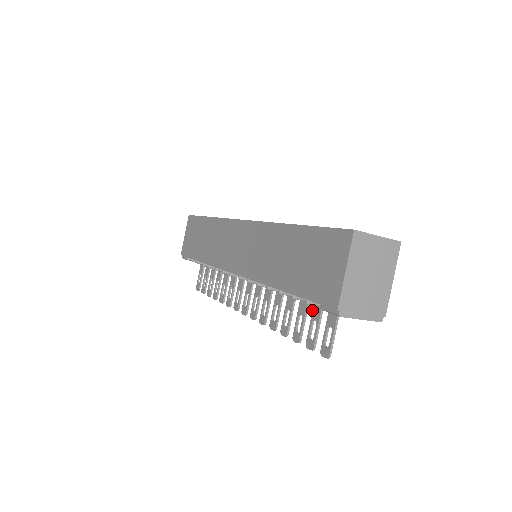
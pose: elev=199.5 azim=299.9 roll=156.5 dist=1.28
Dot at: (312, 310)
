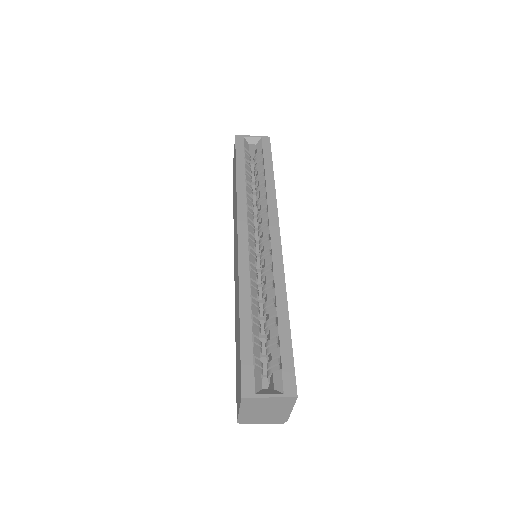
Dot at: occluded
